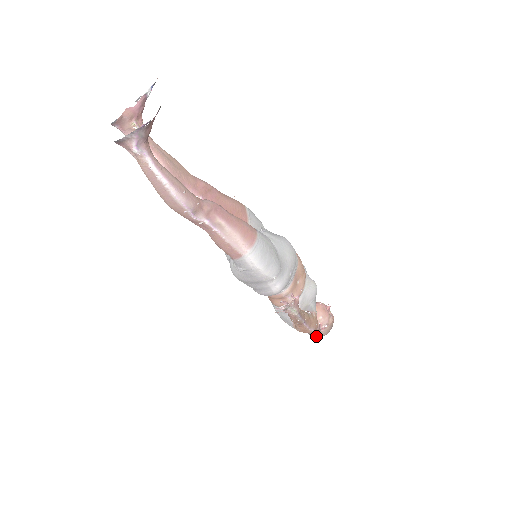
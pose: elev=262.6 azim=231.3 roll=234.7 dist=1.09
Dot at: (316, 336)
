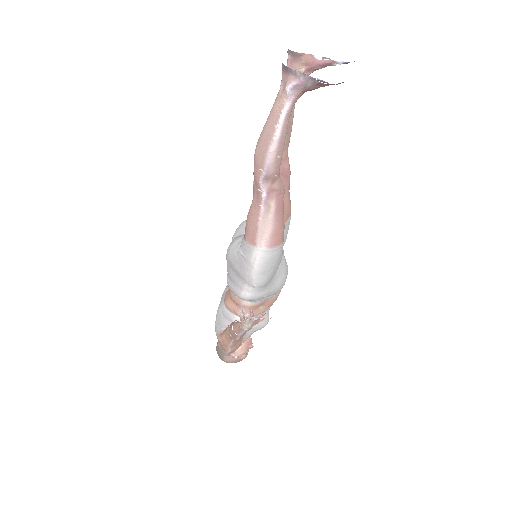
Dot at: (220, 356)
